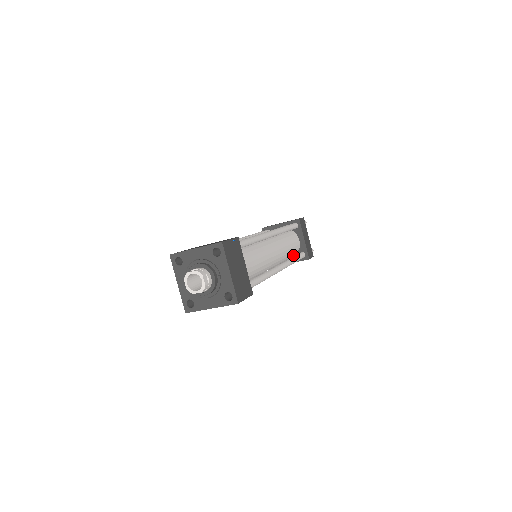
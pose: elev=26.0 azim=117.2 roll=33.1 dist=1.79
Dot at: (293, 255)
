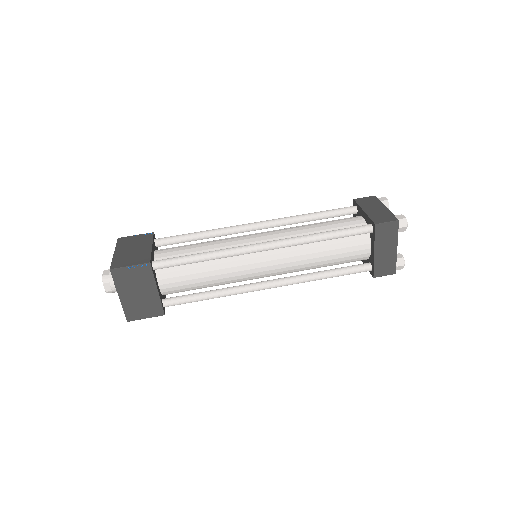
Dot at: (354, 261)
